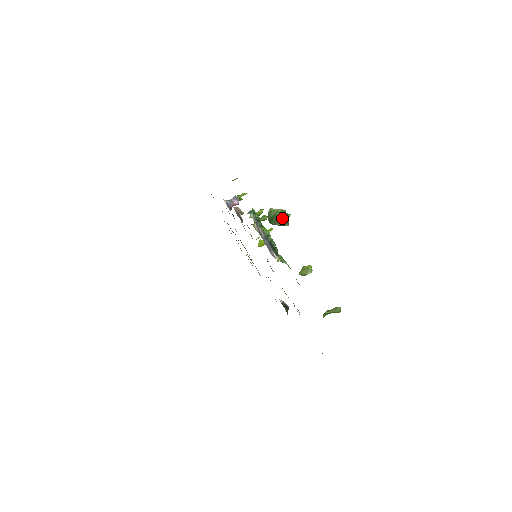
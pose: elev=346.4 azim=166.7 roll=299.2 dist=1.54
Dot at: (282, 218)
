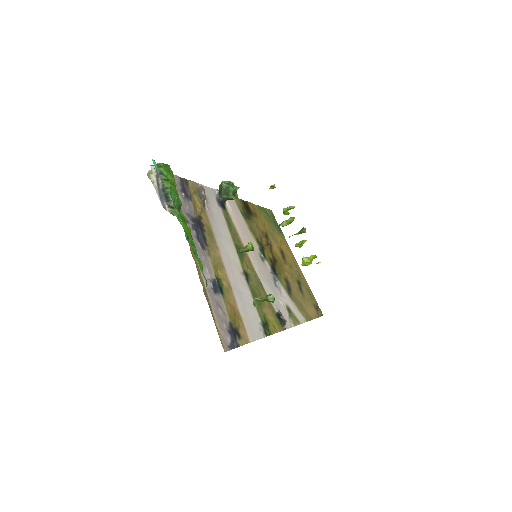
Dot at: (226, 189)
